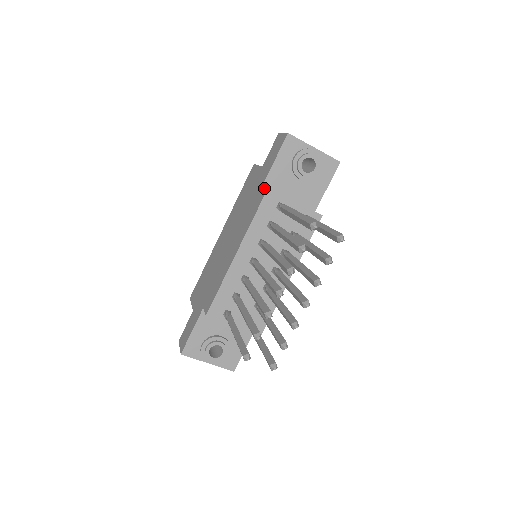
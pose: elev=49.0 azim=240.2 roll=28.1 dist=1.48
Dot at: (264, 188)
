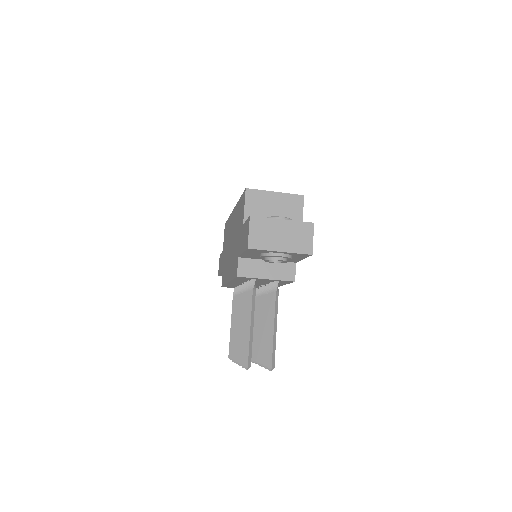
Dot at: (237, 267)
